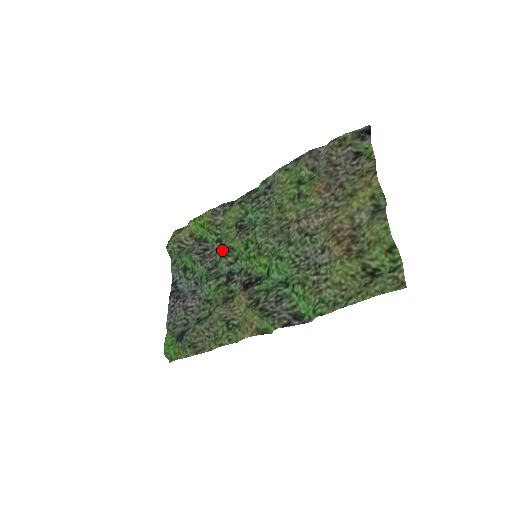
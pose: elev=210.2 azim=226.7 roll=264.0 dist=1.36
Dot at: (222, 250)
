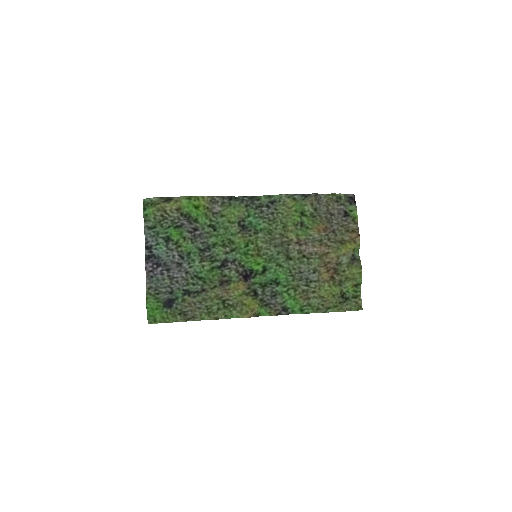
Dot at: (219, 238)
